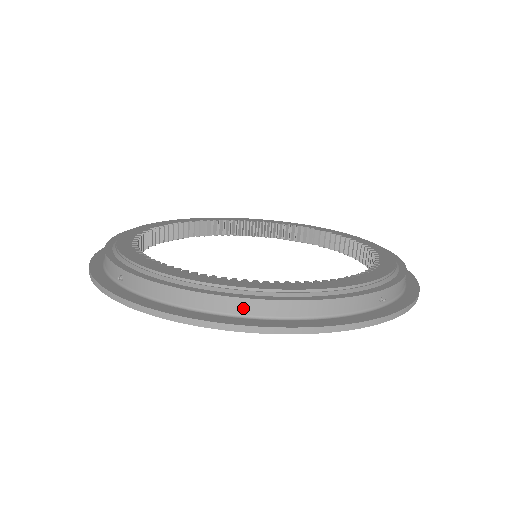
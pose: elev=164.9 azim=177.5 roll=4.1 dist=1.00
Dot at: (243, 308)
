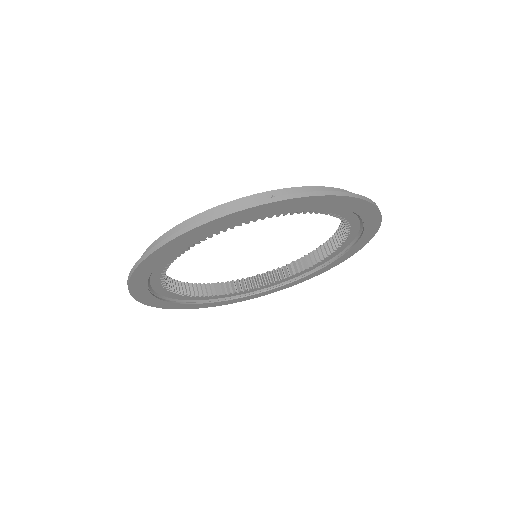
Dot at: occluded
